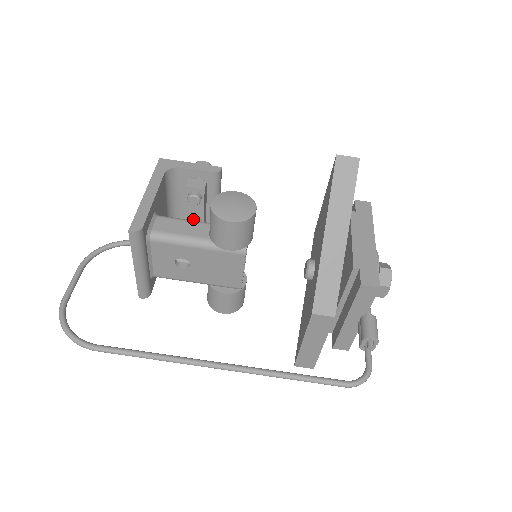
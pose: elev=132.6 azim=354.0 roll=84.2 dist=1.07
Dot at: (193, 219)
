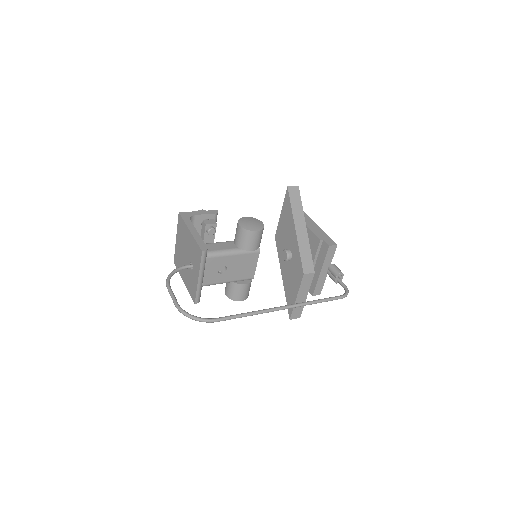
Dot at: occluded
